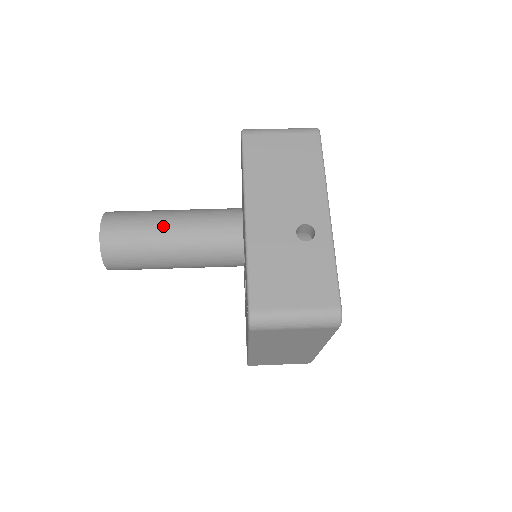
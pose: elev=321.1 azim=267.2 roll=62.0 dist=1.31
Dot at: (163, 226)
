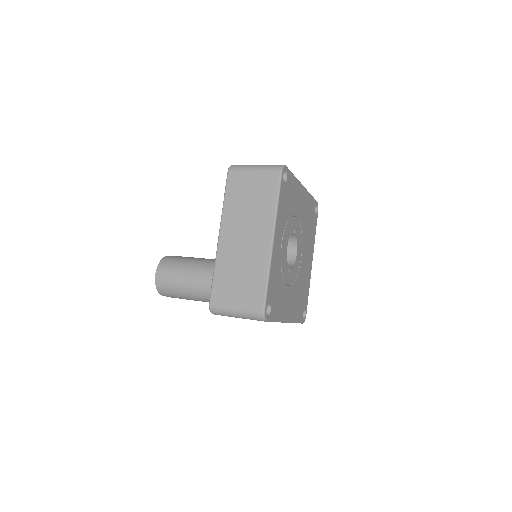
Dot at: occluded
